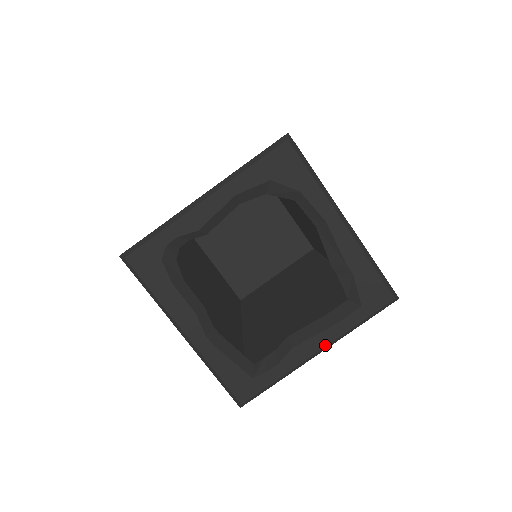
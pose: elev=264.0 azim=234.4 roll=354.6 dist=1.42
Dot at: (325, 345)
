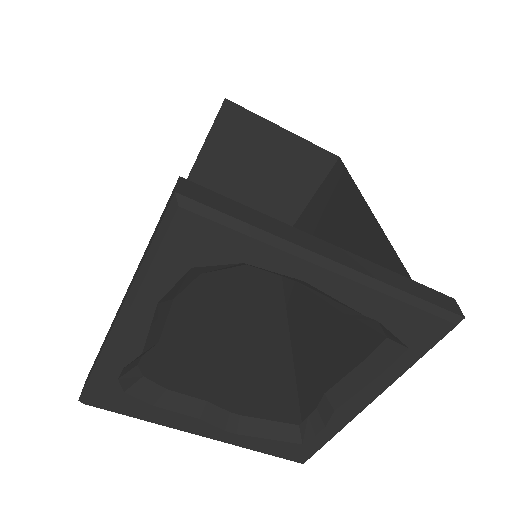
Dot at: (376, 396)
